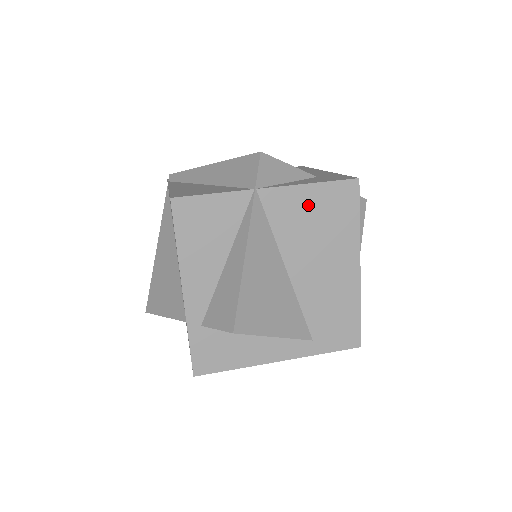
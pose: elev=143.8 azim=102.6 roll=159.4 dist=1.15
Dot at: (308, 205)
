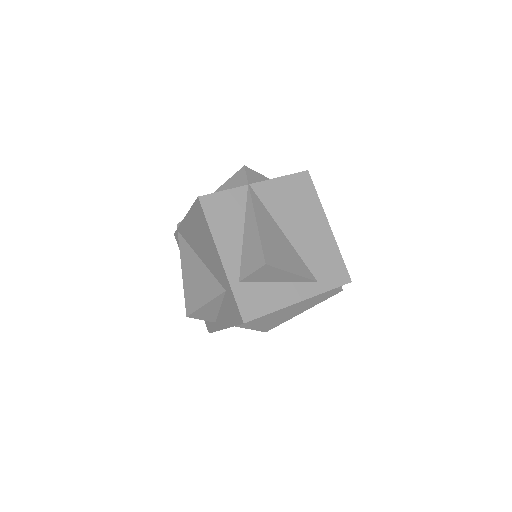
Dot at: (283, 190)
